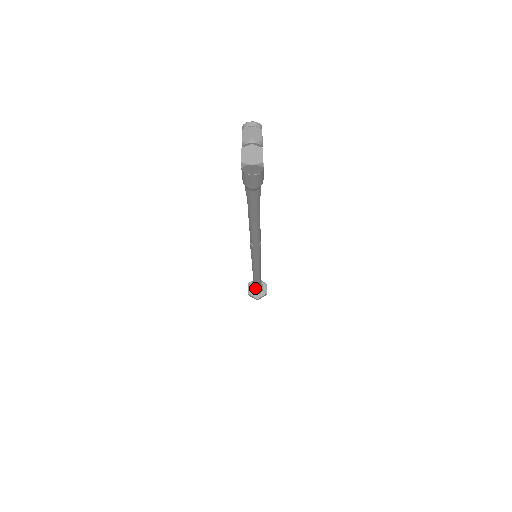
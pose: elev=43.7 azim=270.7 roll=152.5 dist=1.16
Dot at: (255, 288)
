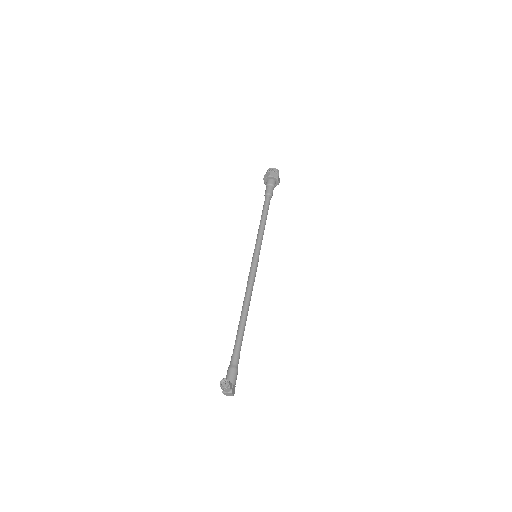
Dot at: occluded
